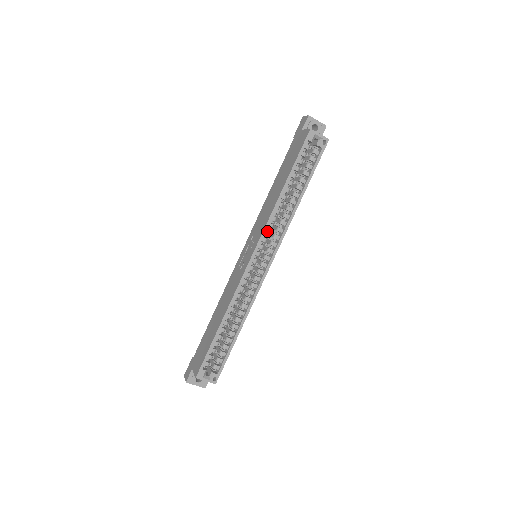
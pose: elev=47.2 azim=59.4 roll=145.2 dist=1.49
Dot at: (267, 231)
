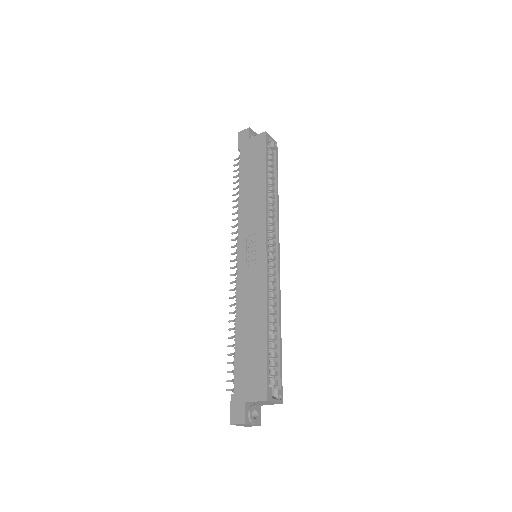
Dot at: (267, 223)
